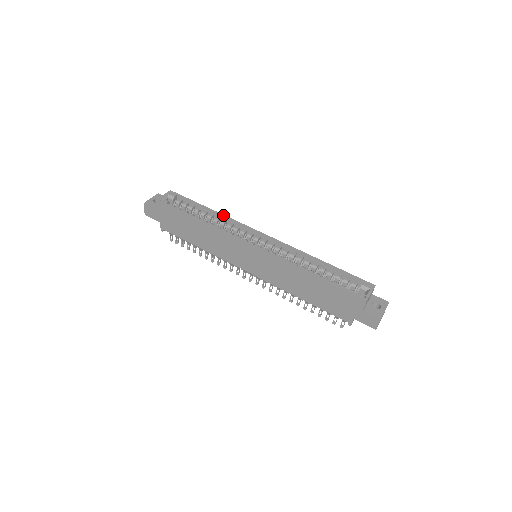
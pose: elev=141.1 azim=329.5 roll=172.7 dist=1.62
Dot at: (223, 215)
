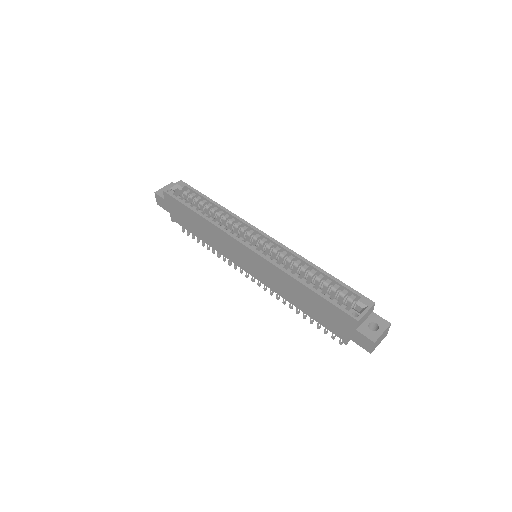
Dot at: (226, 209)
